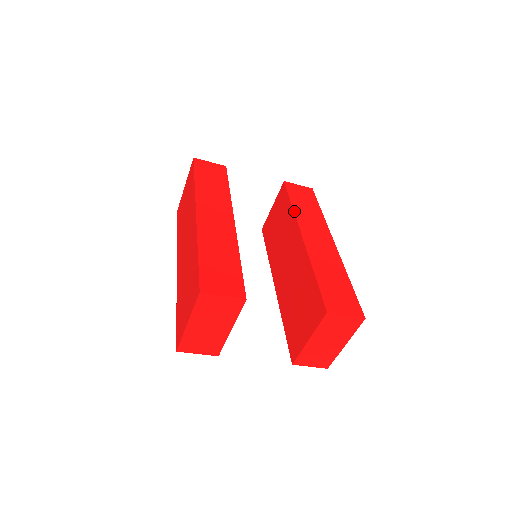
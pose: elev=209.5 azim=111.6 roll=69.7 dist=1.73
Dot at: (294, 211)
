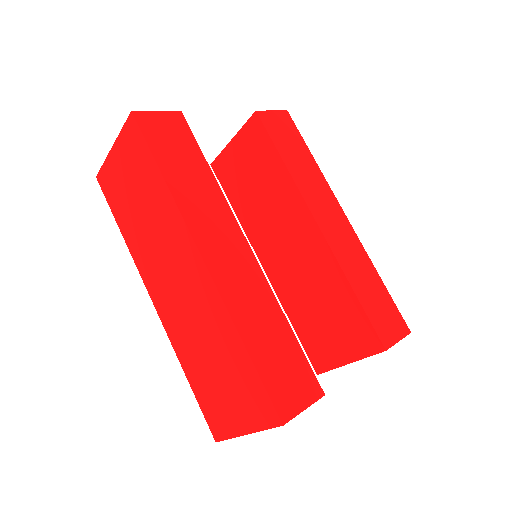
Dot at: (292, 176)
